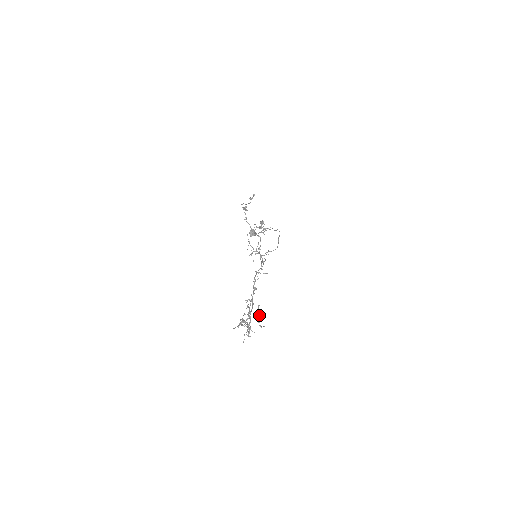
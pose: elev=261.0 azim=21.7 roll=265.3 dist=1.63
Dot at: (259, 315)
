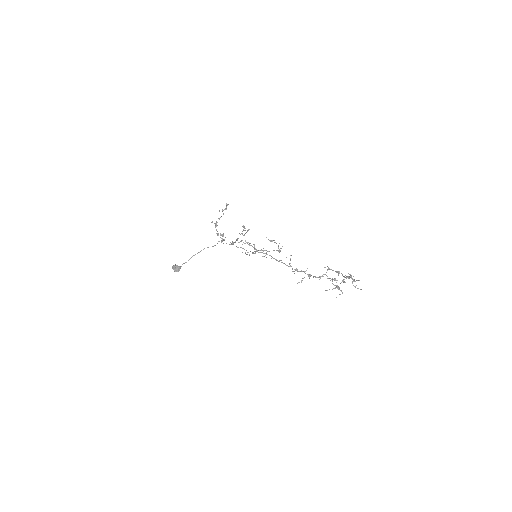
Dot at: occluded
